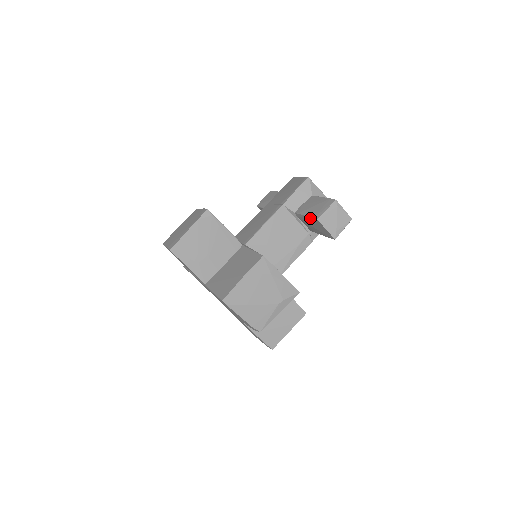
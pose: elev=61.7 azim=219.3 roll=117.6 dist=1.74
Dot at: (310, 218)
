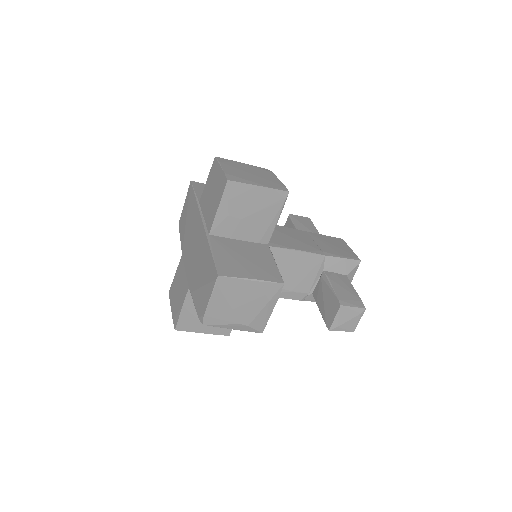
Dot at: (334, 295)
